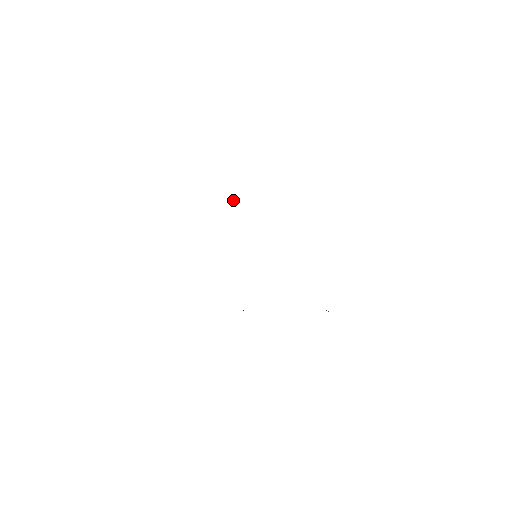
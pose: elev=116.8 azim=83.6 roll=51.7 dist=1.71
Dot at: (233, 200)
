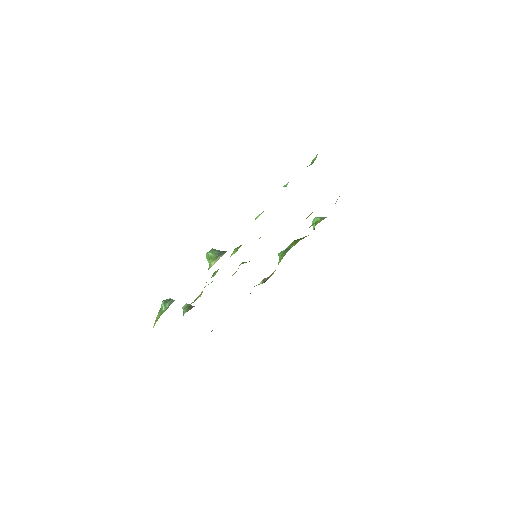
Dot at: (215, 254)
